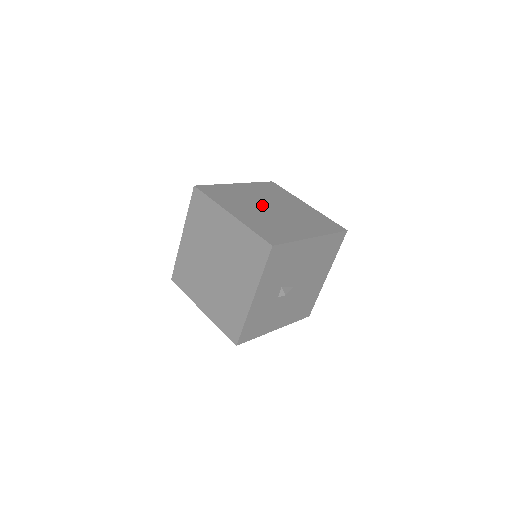
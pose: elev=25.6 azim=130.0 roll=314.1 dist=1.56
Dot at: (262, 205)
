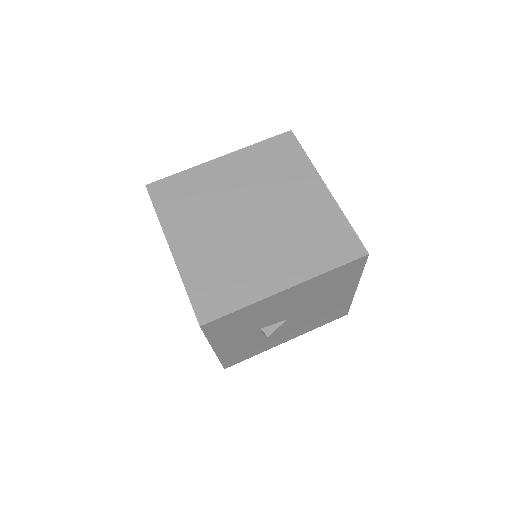
Dot at: (236, 212)
